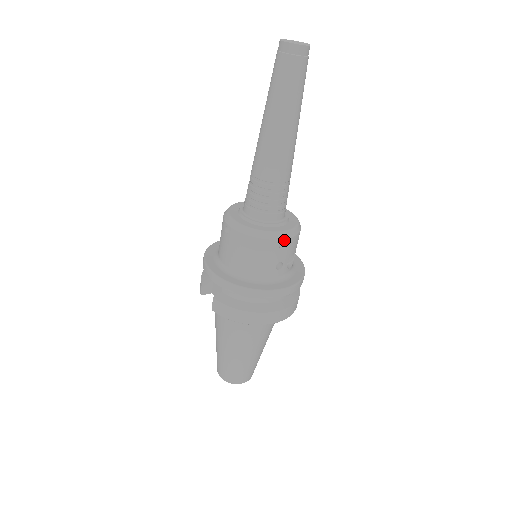
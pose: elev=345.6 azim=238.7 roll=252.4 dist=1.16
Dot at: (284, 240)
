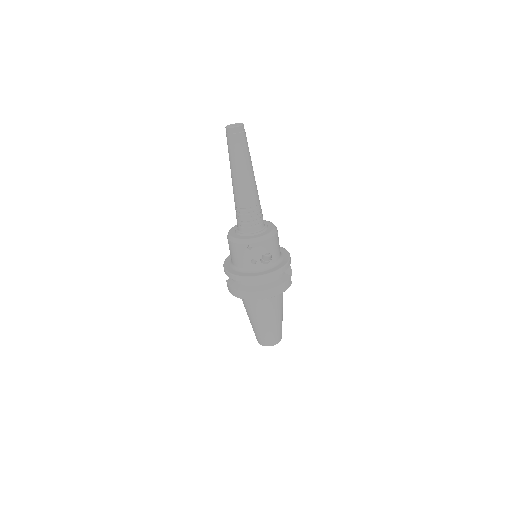
Dot at: (250, 244)
